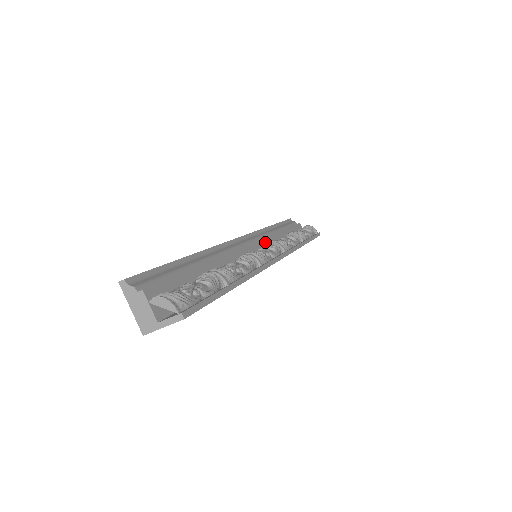
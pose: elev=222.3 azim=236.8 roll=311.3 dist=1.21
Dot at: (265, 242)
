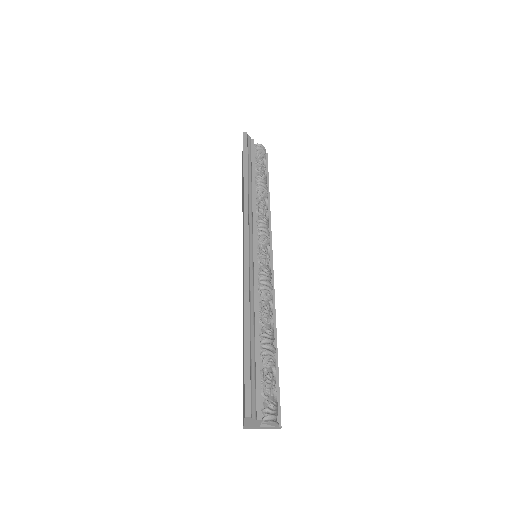
Dot at: (256, 226)
